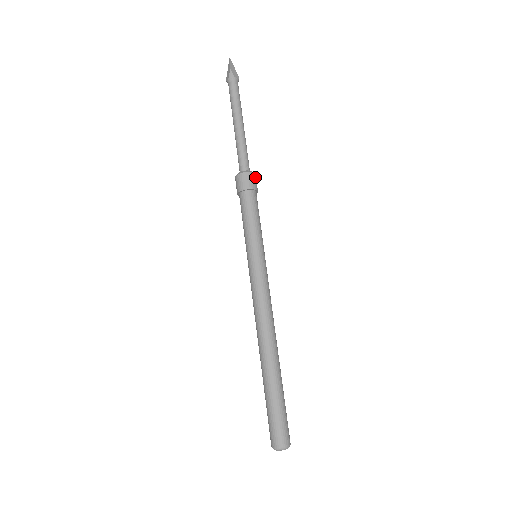
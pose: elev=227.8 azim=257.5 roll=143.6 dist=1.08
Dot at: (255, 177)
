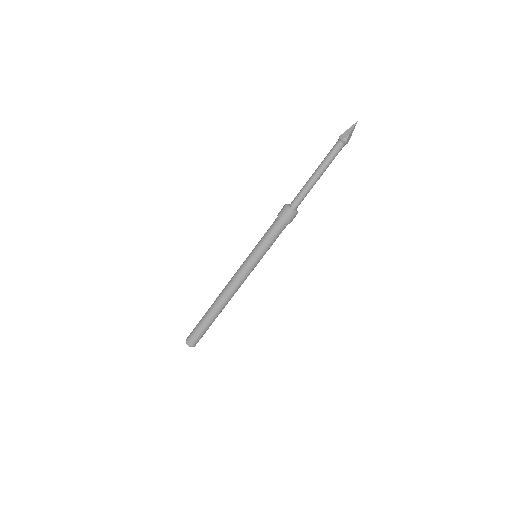
Dot at: occluded
